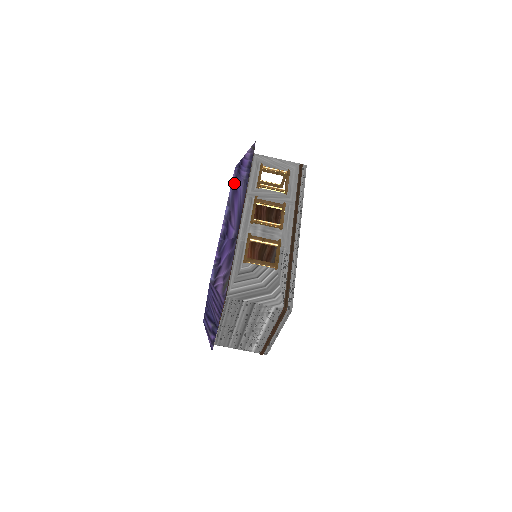
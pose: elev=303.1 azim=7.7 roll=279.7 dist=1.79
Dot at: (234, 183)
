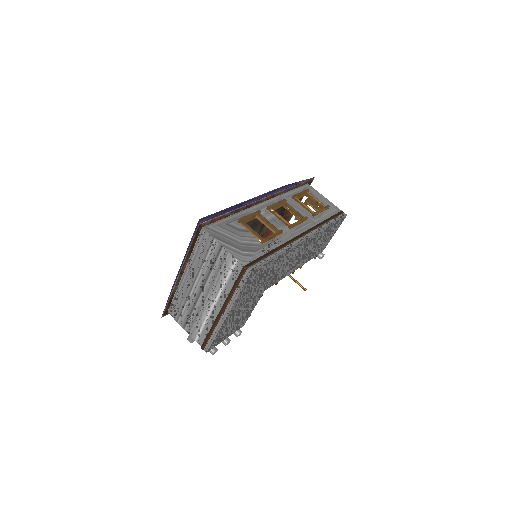
Dot at: (276, 189)
